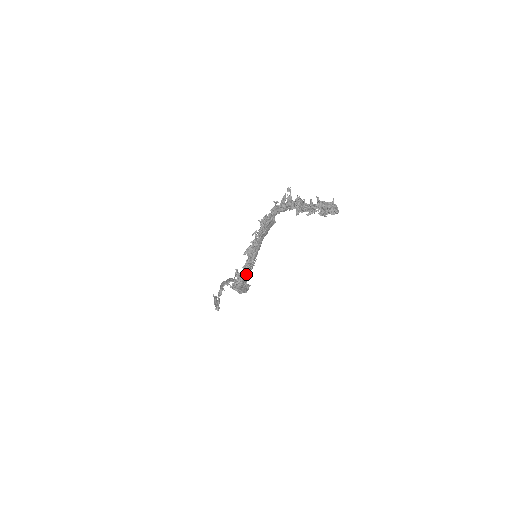
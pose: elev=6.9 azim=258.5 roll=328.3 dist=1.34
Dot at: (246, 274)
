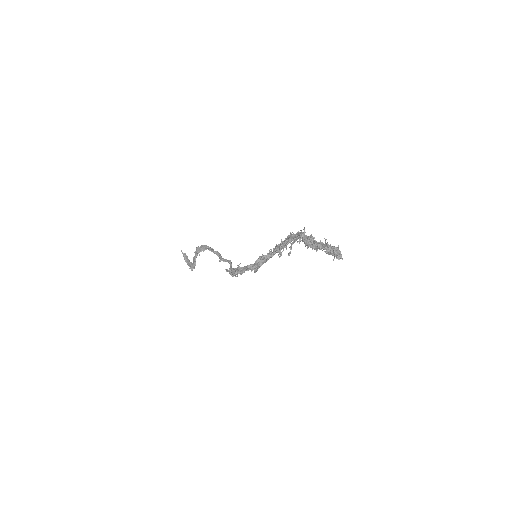
Dot at: (246, 268)
